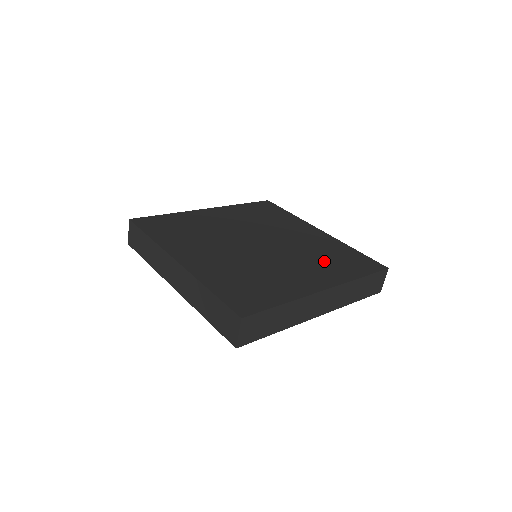
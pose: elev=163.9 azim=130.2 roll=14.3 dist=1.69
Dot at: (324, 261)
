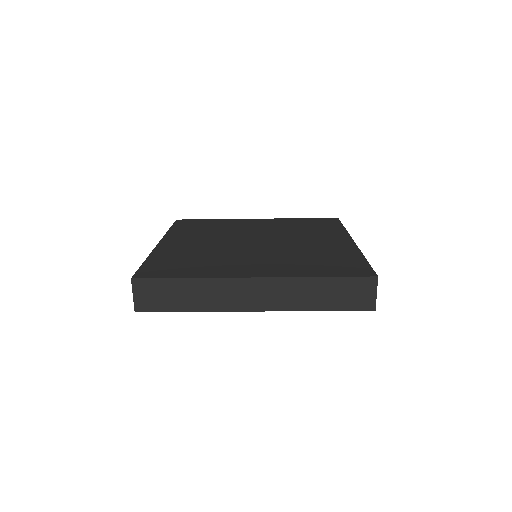
Dot at: (301, 260)
